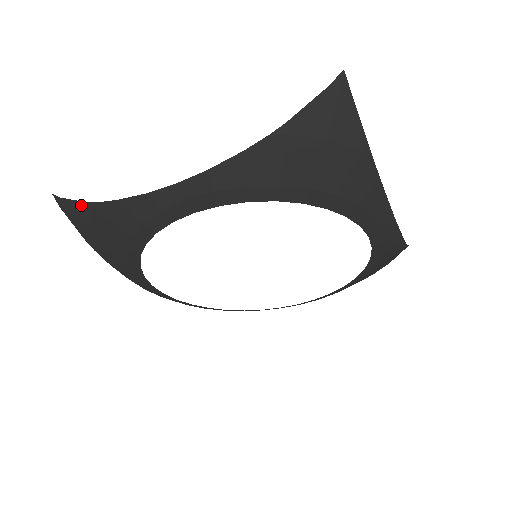
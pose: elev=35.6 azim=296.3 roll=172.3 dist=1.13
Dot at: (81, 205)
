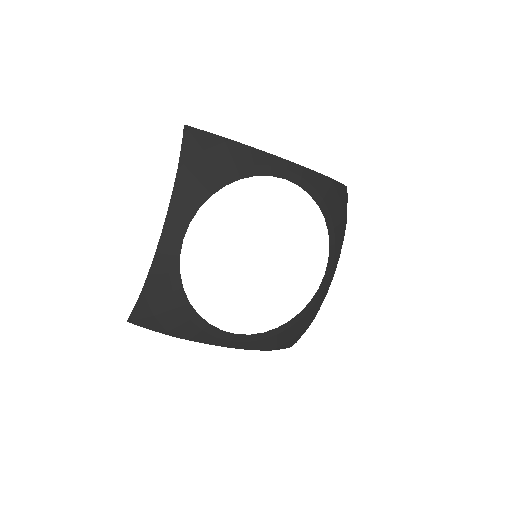
Dot at: (139, 303)
